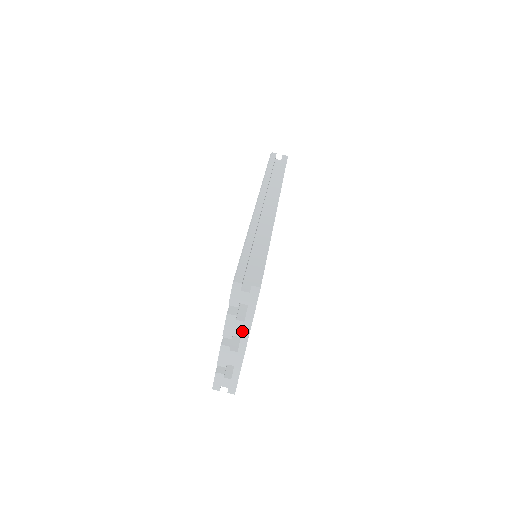
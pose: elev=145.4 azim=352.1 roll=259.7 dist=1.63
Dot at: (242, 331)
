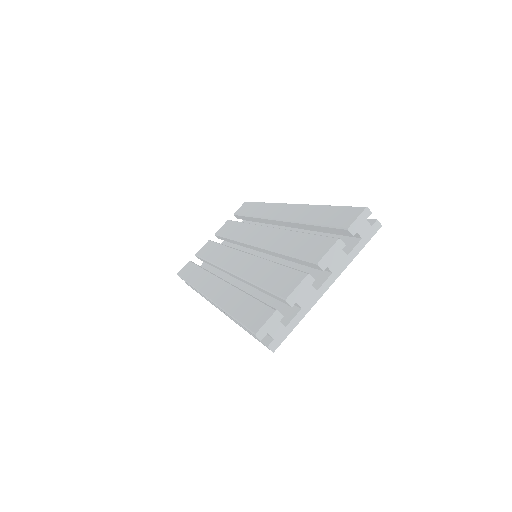
Dot at: (338, 266)
